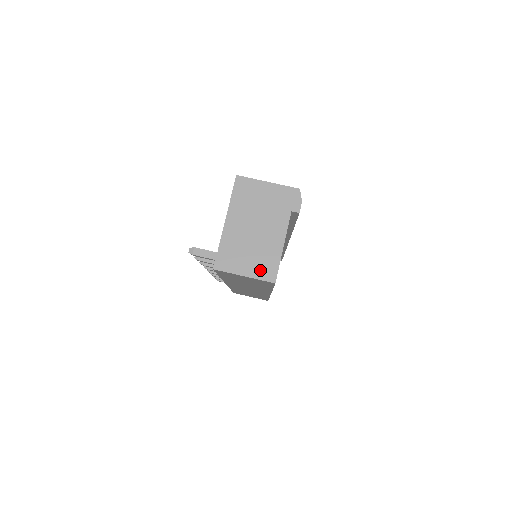
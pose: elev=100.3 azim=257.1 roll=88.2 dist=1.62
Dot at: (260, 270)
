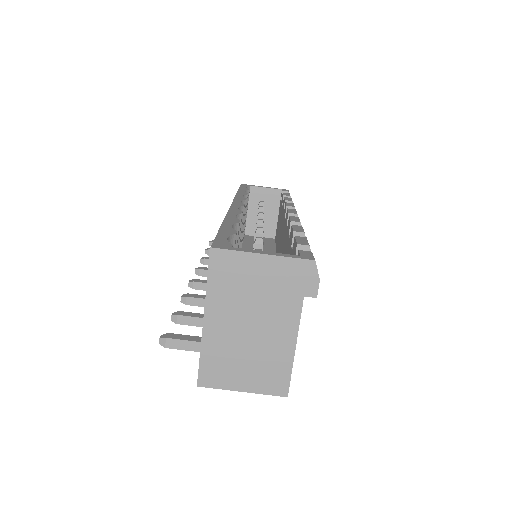
Dot at: (264, 382)
